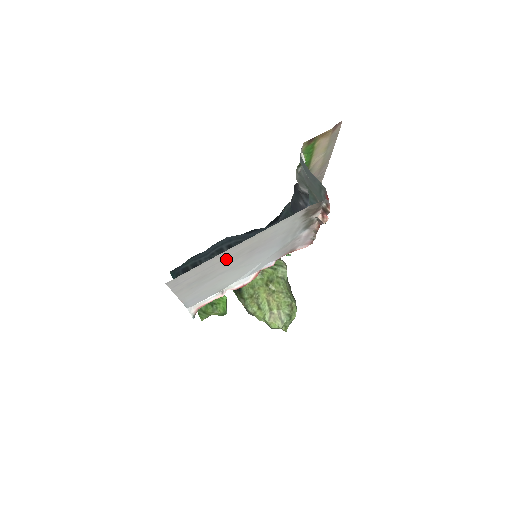
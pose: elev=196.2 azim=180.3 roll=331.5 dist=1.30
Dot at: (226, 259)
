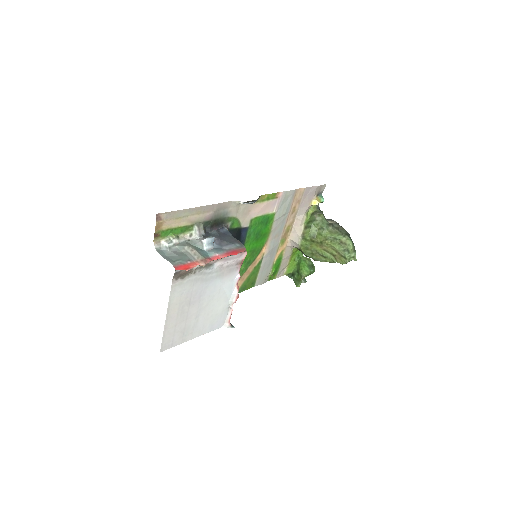
Dot at: (178, 320)
